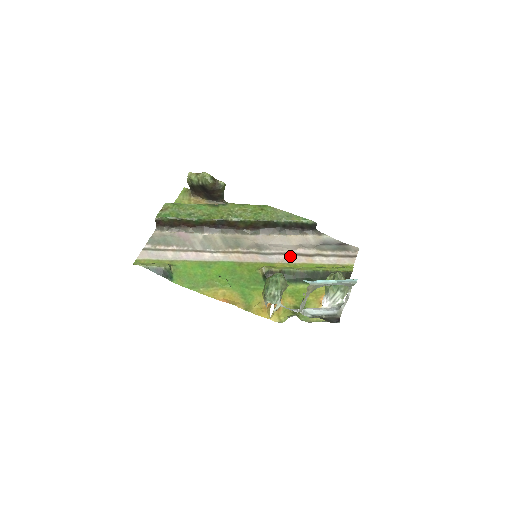
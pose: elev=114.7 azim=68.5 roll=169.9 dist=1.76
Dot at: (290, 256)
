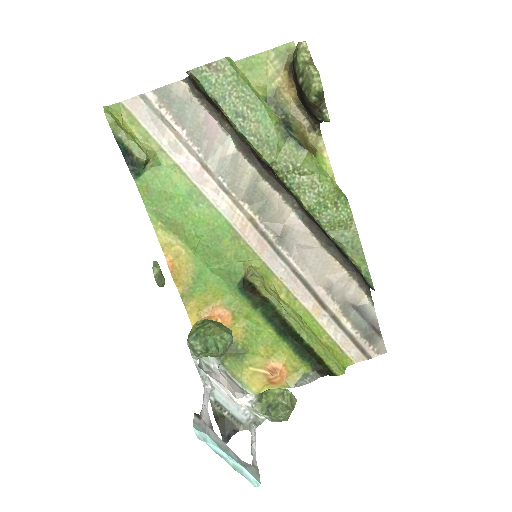
Dot at: (302, 285)
